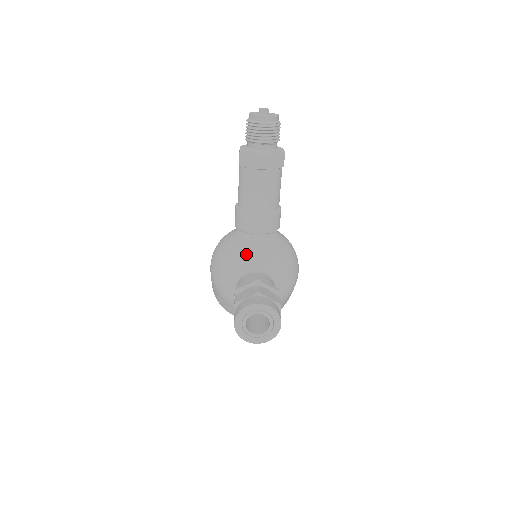
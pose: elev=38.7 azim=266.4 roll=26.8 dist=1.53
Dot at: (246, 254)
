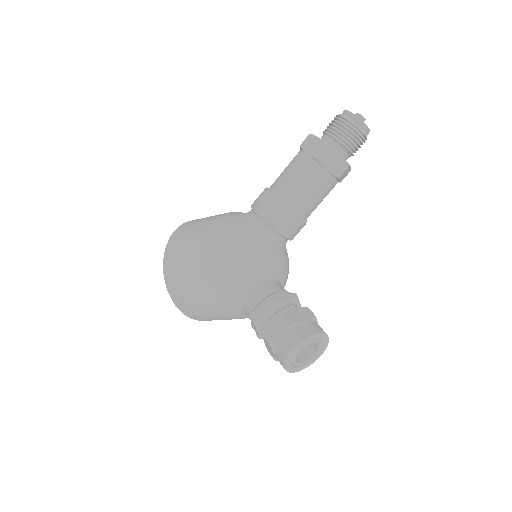
Dot at: (272, 257)
